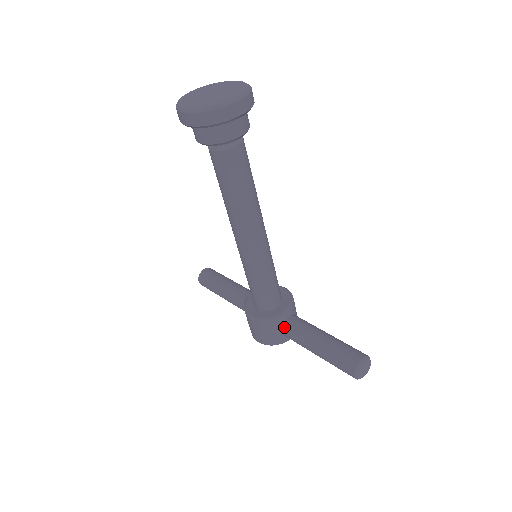
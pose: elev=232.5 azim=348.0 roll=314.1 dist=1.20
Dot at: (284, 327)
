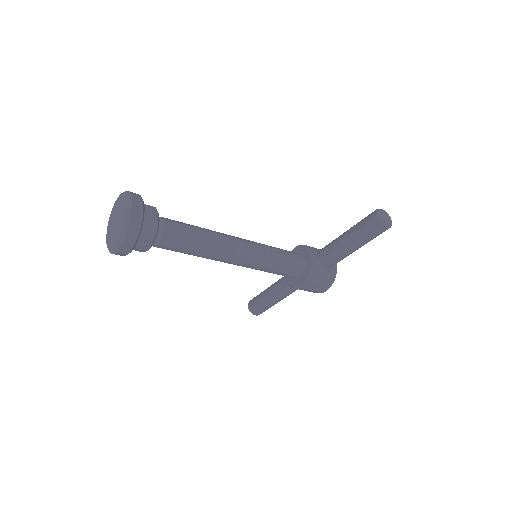
Dot at: (323, 264)
